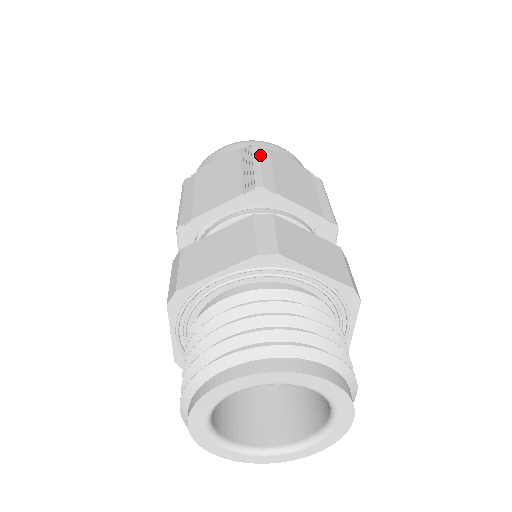
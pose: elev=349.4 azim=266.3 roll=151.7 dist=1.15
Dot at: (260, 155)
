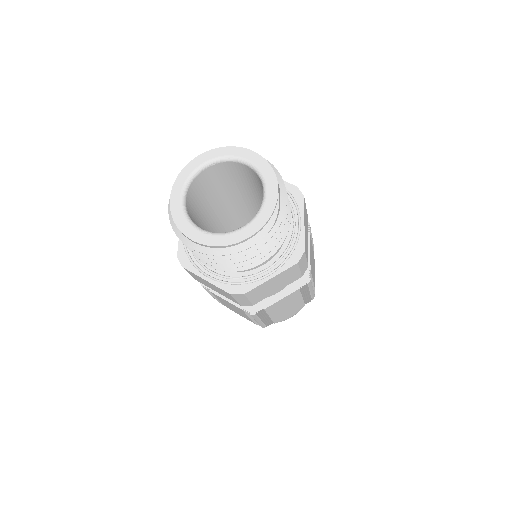
Dot at: occluded
